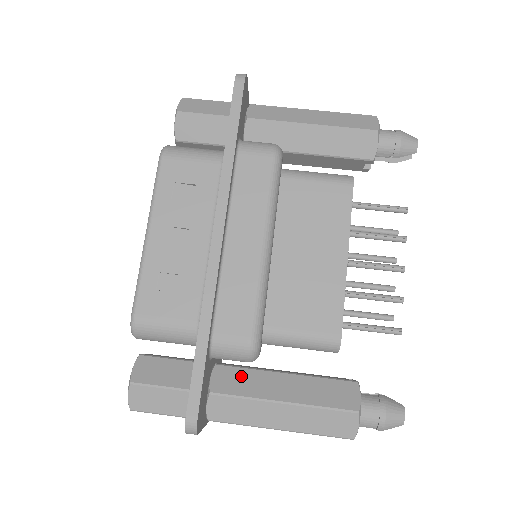
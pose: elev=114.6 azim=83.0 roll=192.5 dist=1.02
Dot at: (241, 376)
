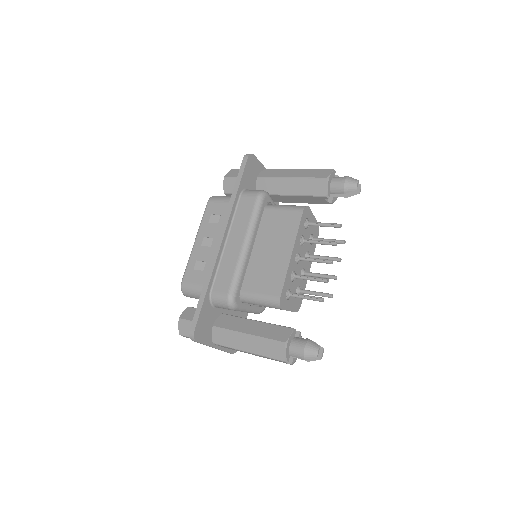
Dot at: (231, 320)
